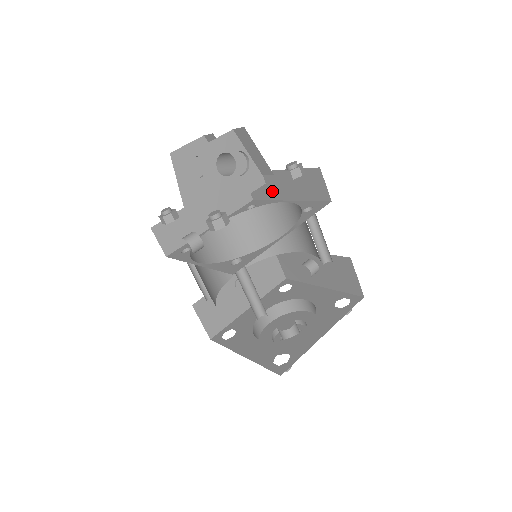
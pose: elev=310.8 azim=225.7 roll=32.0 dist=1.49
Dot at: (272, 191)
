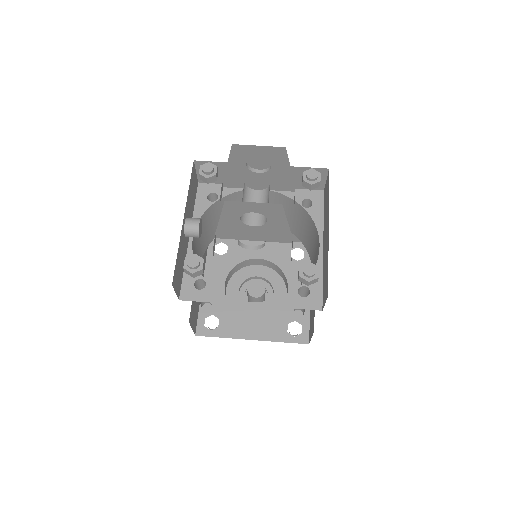
Dot at: (325, 221)
